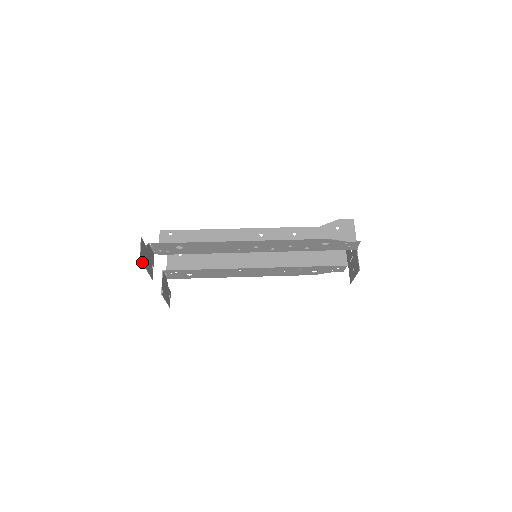
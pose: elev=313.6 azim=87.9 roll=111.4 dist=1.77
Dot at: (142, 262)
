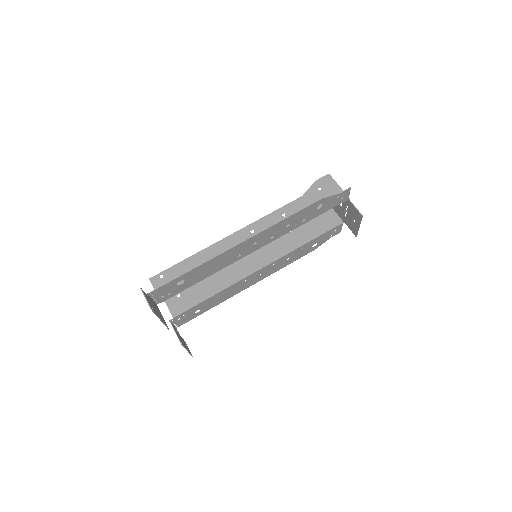
Dot at: (154, 313)
